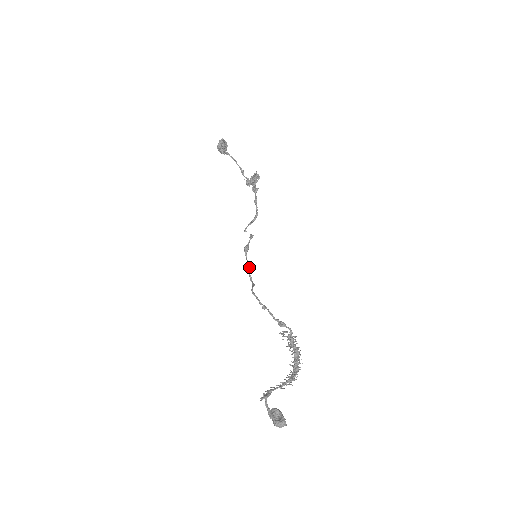
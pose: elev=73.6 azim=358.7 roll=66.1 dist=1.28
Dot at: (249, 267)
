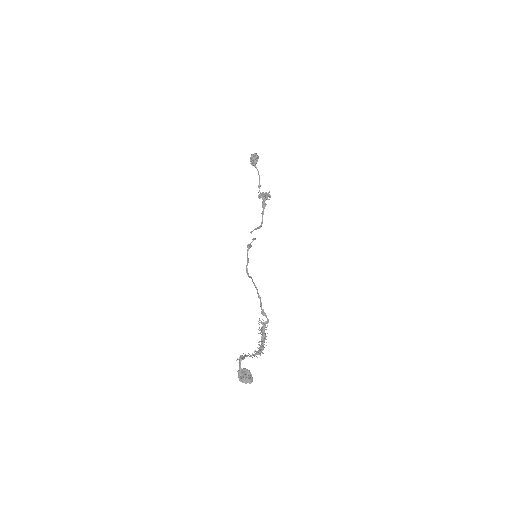
Dot at: (248, 261)
